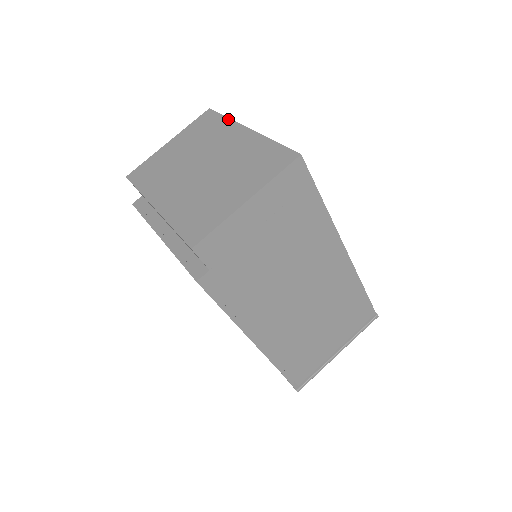
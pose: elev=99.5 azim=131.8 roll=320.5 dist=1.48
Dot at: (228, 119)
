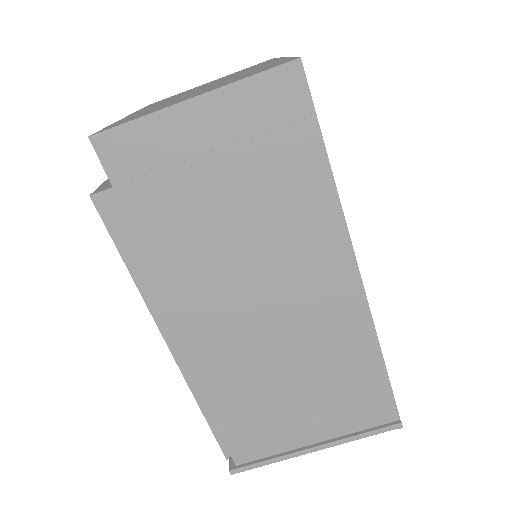
Dot at: (277, 58)
